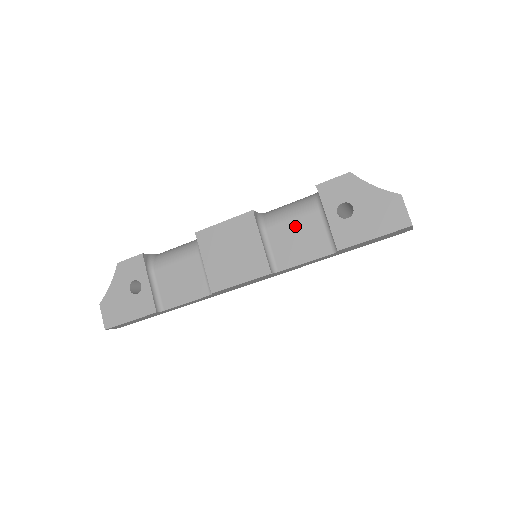
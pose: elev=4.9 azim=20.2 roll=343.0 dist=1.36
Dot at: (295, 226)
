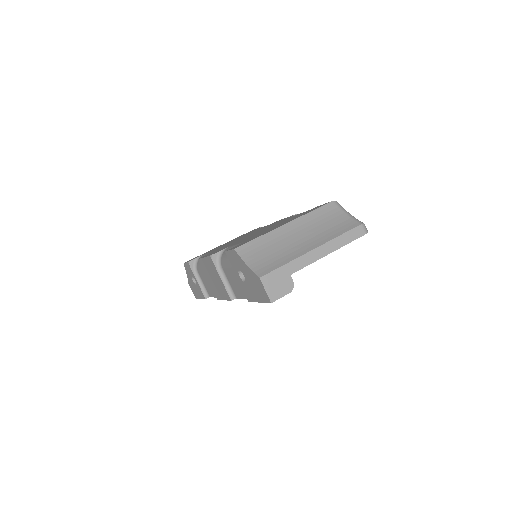
Dot at: (231, 272)
